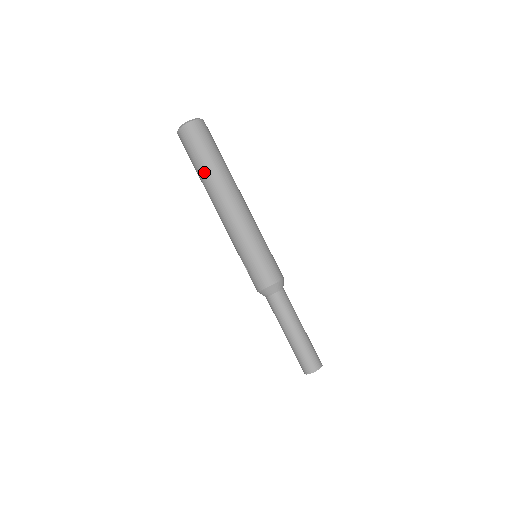
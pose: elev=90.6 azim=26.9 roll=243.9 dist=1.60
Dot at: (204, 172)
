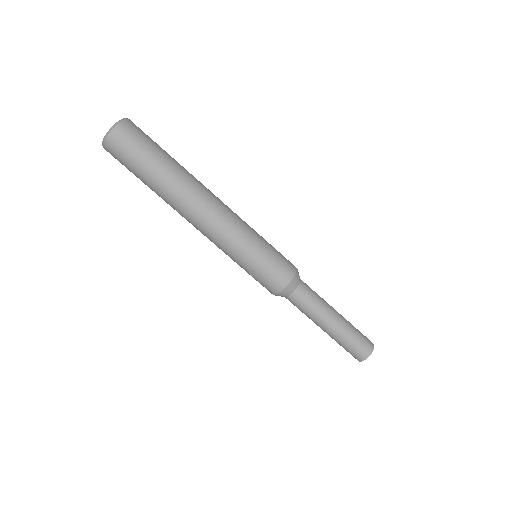
Dot at: (160, 180)
